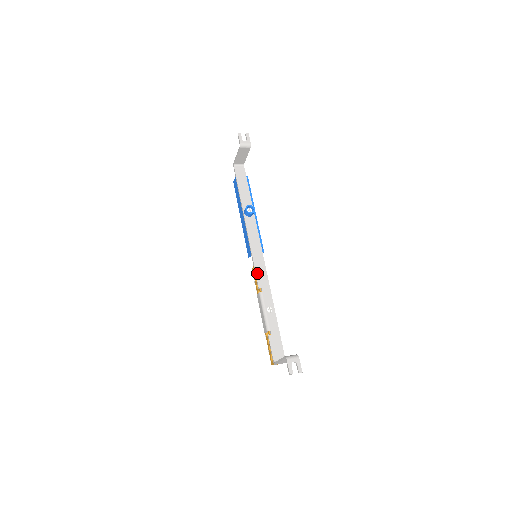
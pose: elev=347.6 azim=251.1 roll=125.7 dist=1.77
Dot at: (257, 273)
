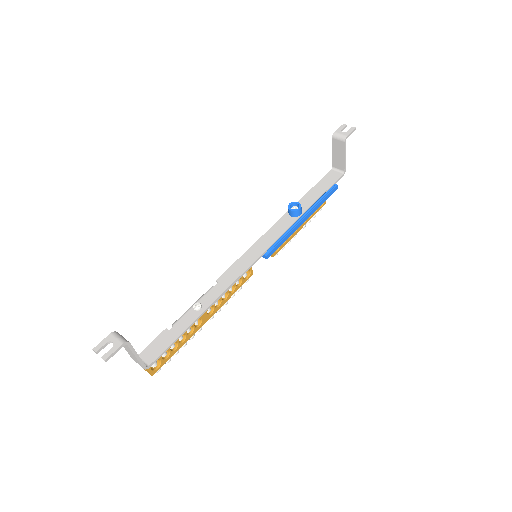
Dot at: (232, 267)
